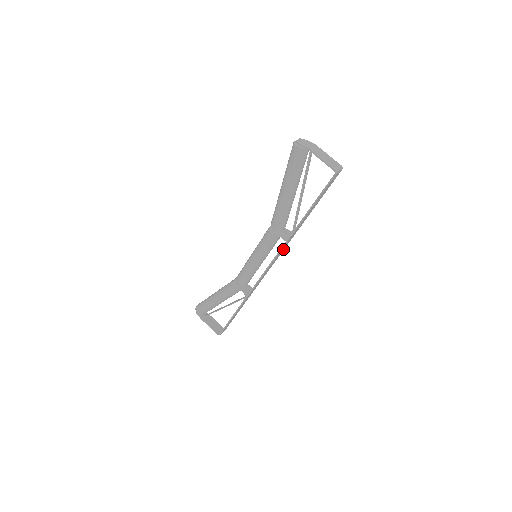
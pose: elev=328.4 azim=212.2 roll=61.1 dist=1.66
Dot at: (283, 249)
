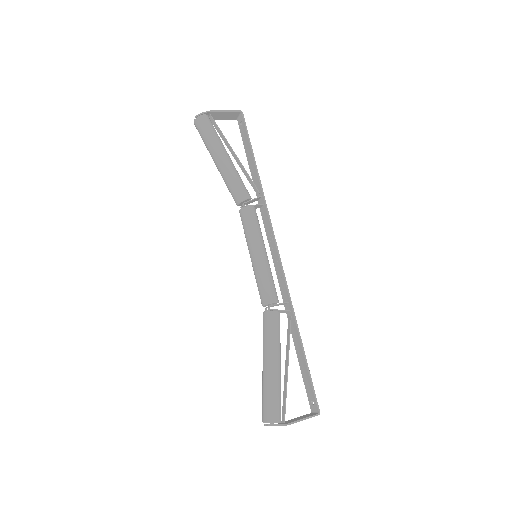
Dot at: (266, 224)
